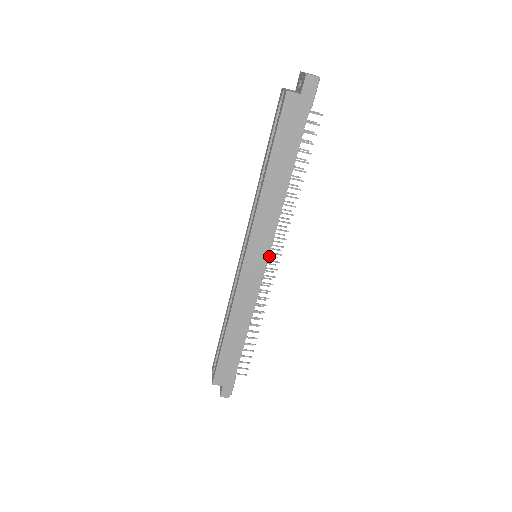
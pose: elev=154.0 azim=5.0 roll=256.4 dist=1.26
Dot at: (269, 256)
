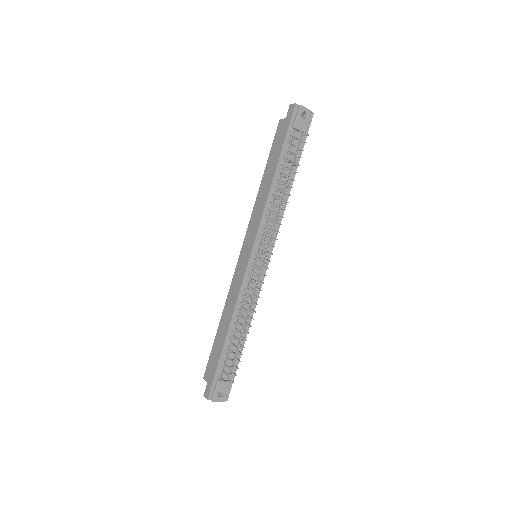
Dot at: (266, 259)
